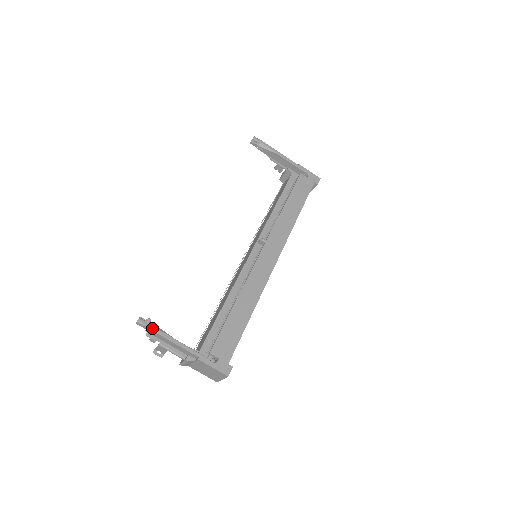
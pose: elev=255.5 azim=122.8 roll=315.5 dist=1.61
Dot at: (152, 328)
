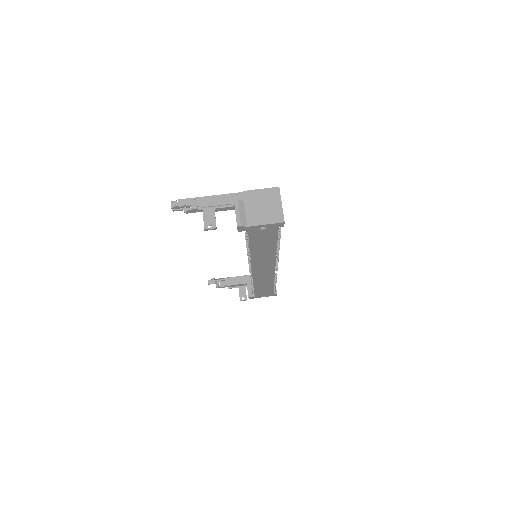
Dot at: (187, 199)
